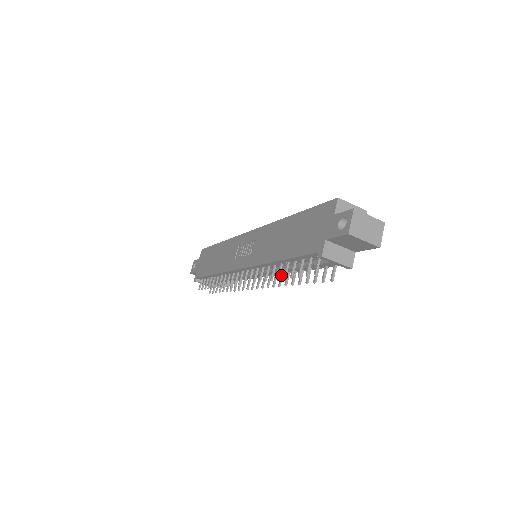
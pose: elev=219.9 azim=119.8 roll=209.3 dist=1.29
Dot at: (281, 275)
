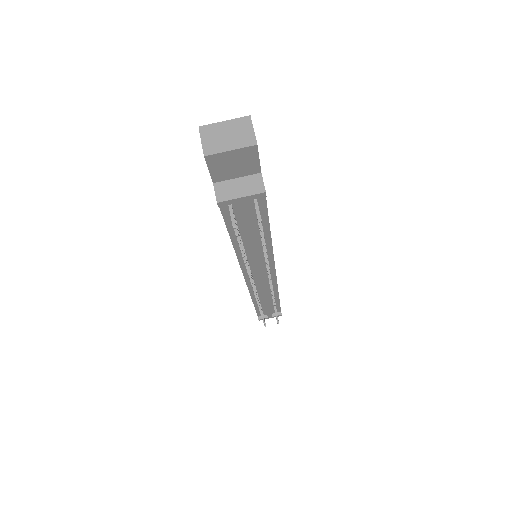
Dot at: occluded
